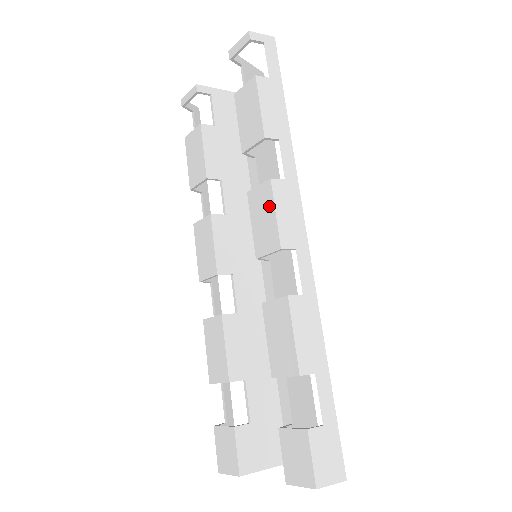
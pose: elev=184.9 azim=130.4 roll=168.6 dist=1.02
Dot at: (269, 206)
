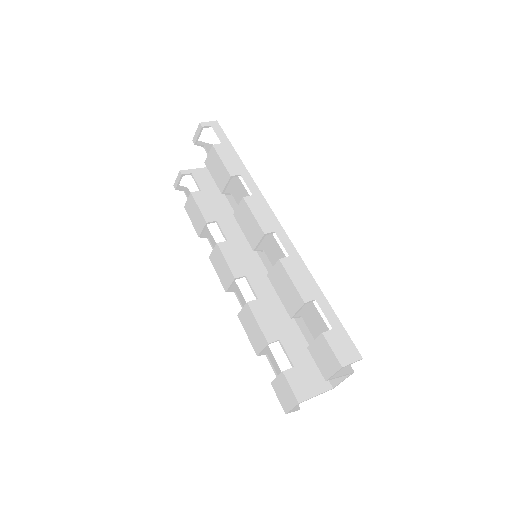
Dot at: (248, 214)
